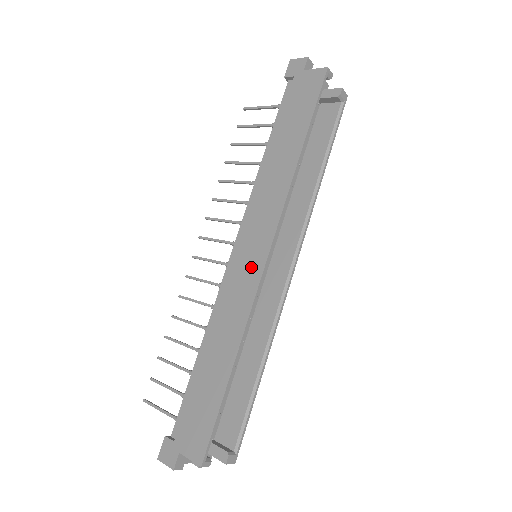
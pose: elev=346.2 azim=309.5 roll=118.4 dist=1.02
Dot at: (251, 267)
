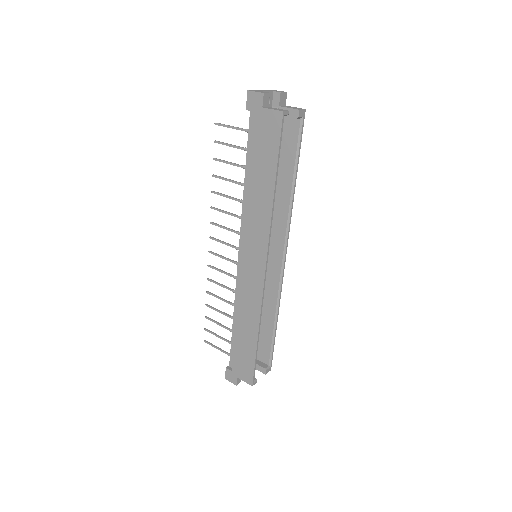
Dot at: (255, 276)
